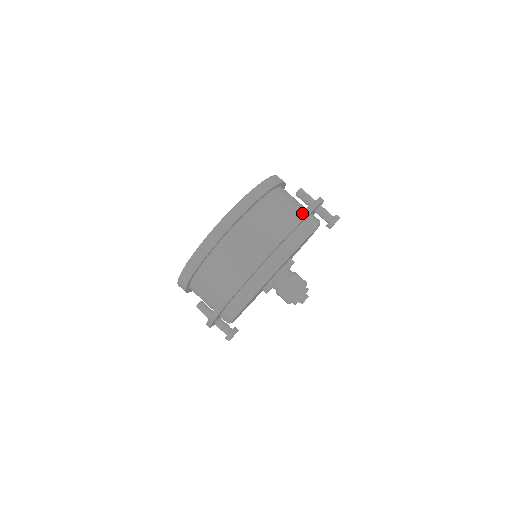
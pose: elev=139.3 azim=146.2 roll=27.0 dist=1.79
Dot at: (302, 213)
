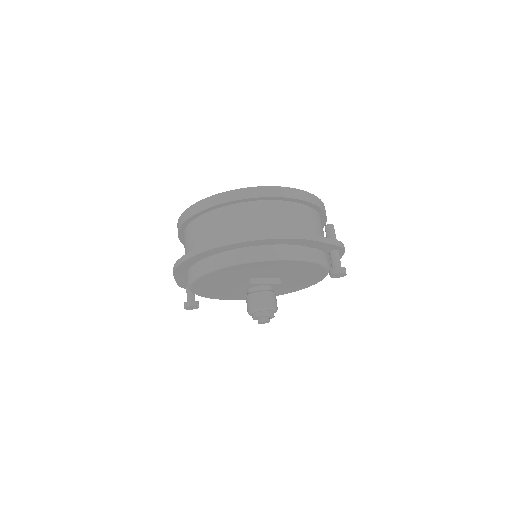
Dot at: (298, 233)
